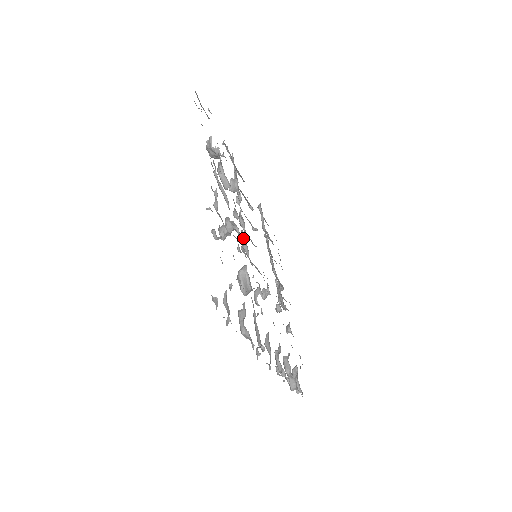
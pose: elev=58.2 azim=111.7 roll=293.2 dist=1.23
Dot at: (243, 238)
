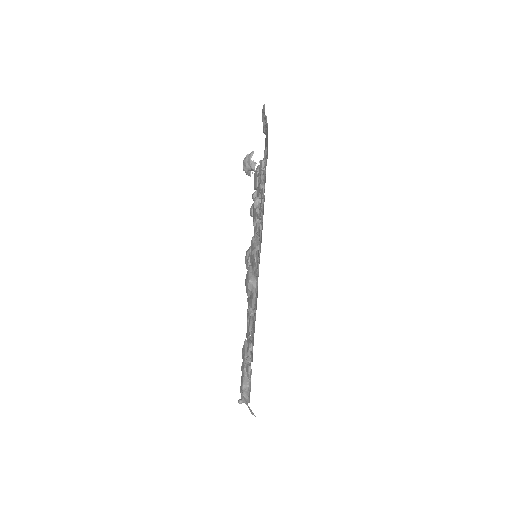
Dot at: occluded
